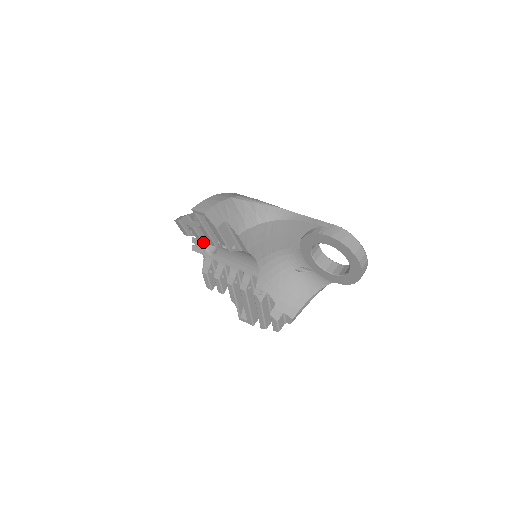
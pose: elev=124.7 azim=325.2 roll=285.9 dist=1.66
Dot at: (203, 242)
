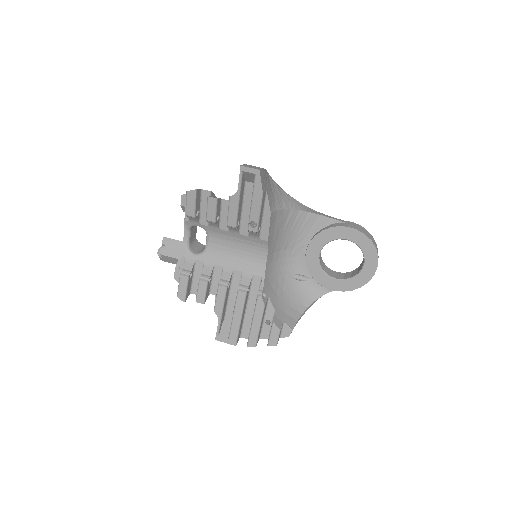
Dot at: (188, 238)
